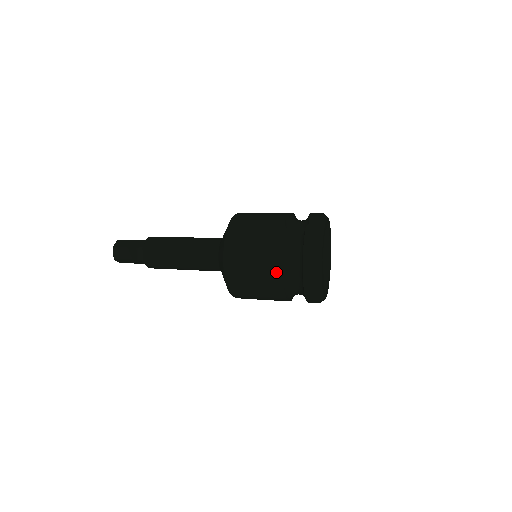
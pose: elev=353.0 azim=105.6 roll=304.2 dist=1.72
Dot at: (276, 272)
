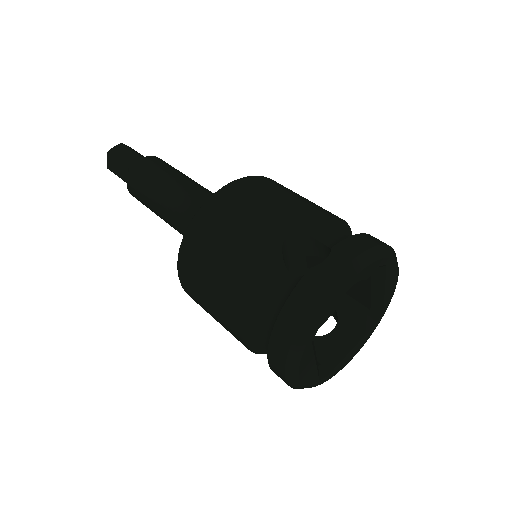
Dot at: (234, 316)
